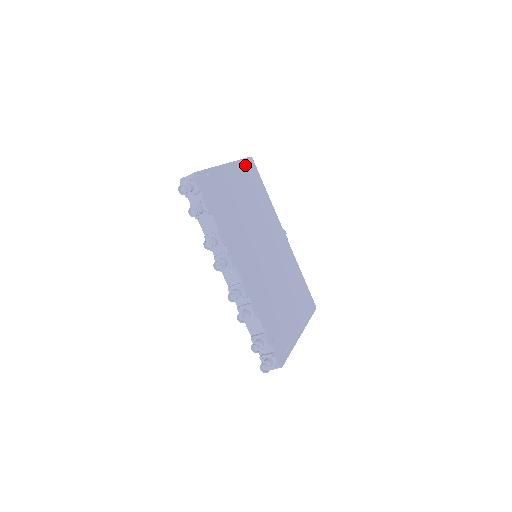
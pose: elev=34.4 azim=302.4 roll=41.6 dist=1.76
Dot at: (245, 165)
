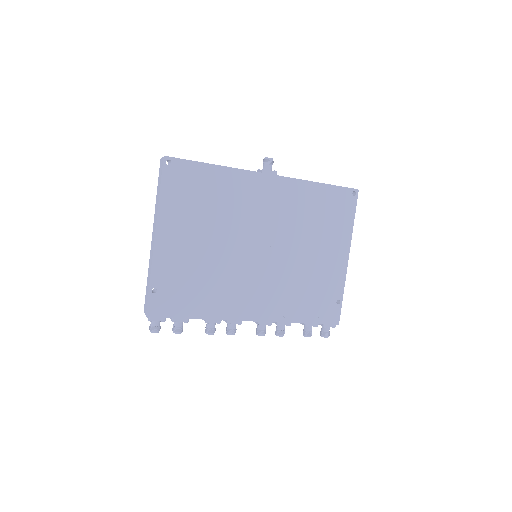
Dot at: (168, 189)
